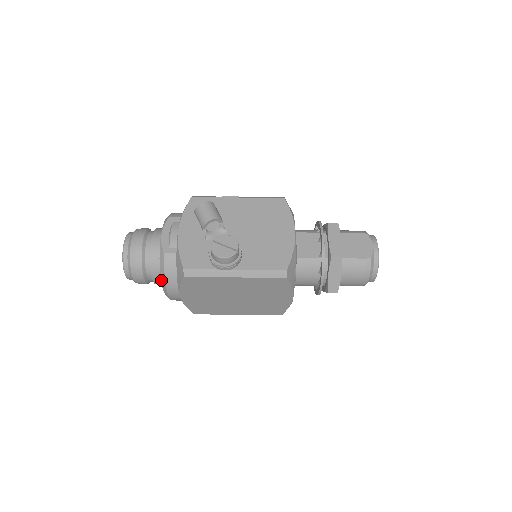
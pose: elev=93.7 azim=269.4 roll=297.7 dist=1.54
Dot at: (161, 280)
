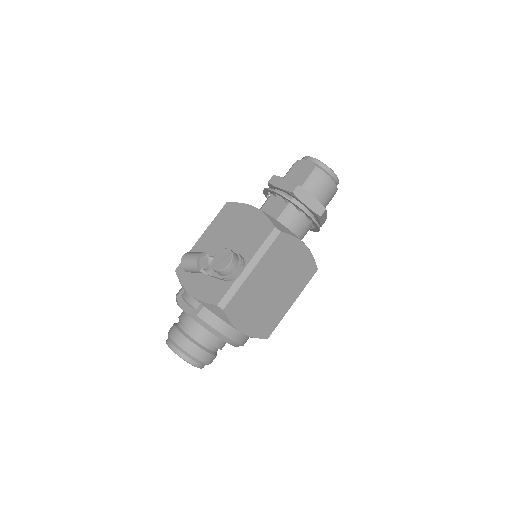
Dot at: occluded
